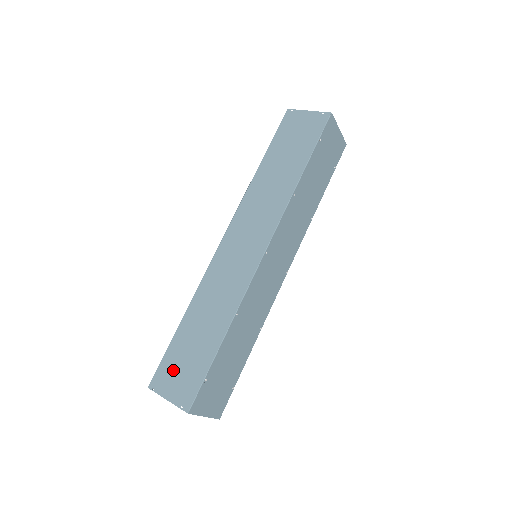
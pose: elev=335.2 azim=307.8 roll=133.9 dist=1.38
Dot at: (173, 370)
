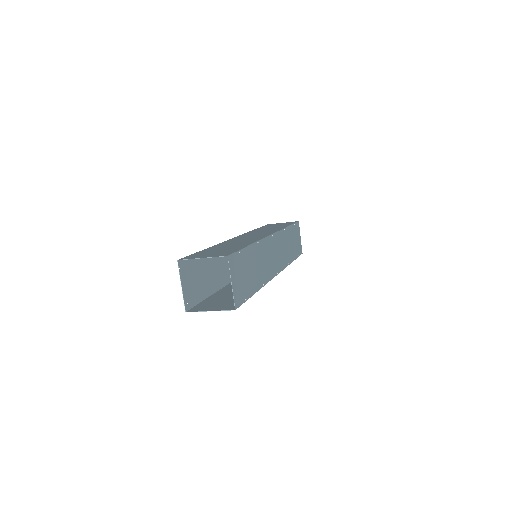
Dot at: (204, 254)
